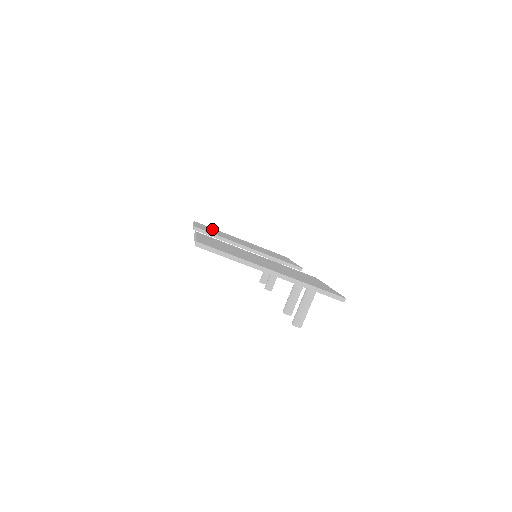
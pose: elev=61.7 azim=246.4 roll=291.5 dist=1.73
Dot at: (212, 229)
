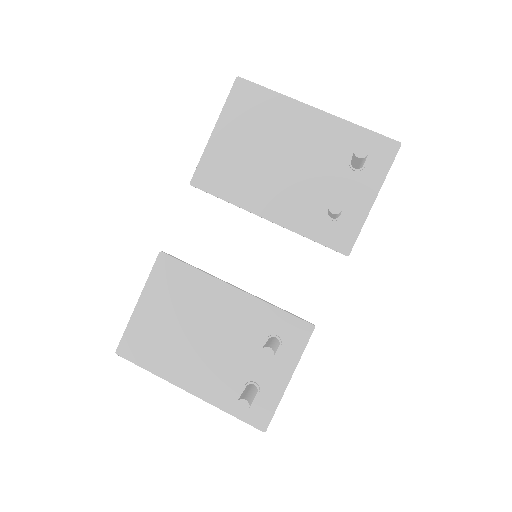
Dot at: (155, 338)
